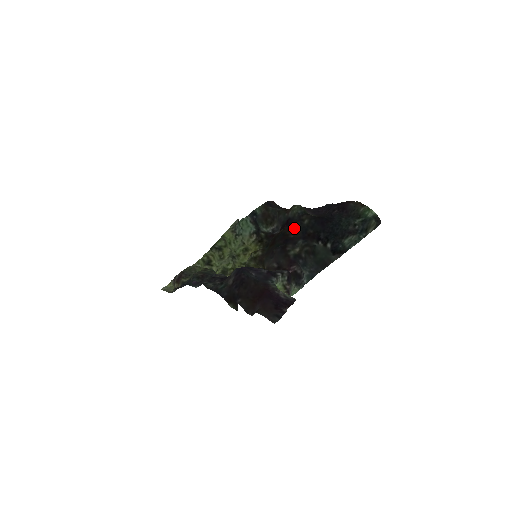
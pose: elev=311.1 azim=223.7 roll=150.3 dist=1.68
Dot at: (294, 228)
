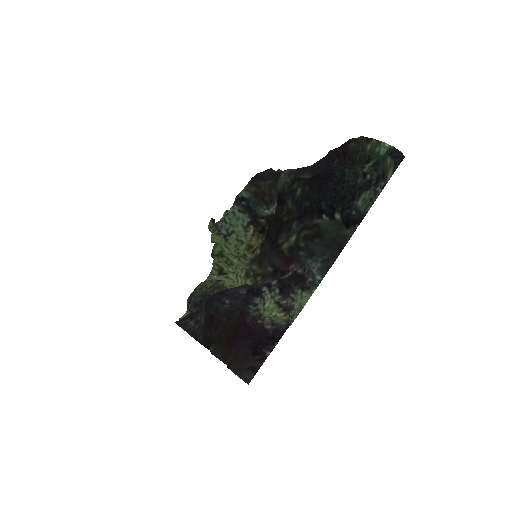
Dot at: (286, 206)
